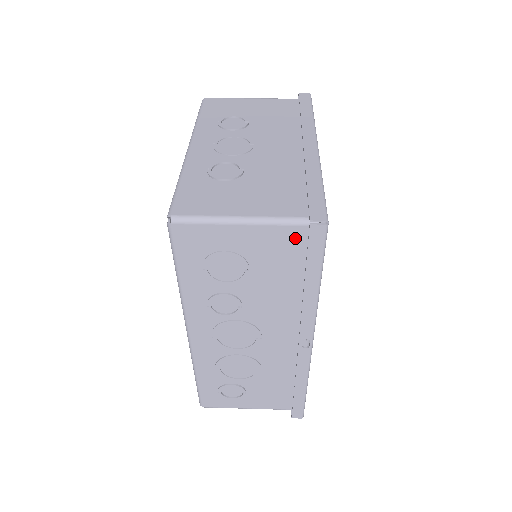
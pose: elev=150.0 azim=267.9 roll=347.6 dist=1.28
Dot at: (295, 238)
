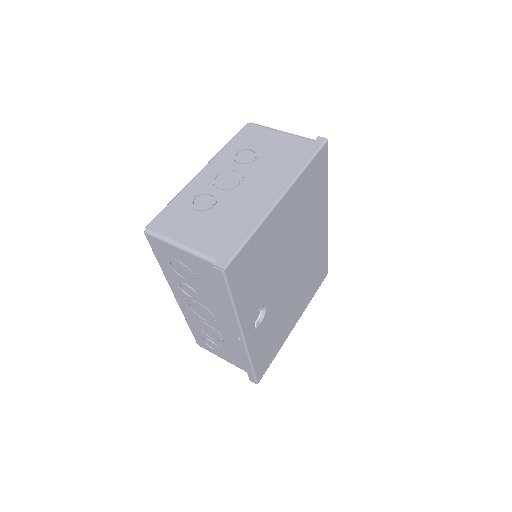
Dot at: (213, 270)
